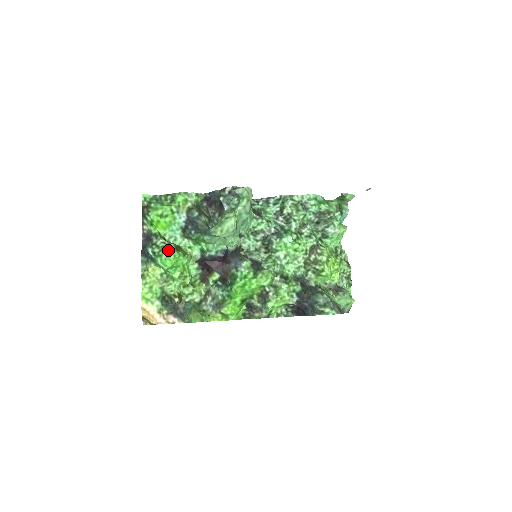
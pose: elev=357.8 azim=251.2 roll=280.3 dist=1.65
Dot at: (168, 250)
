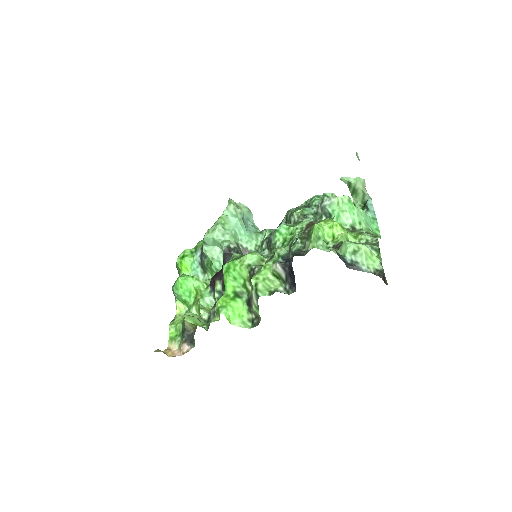
Dot at: occluded
